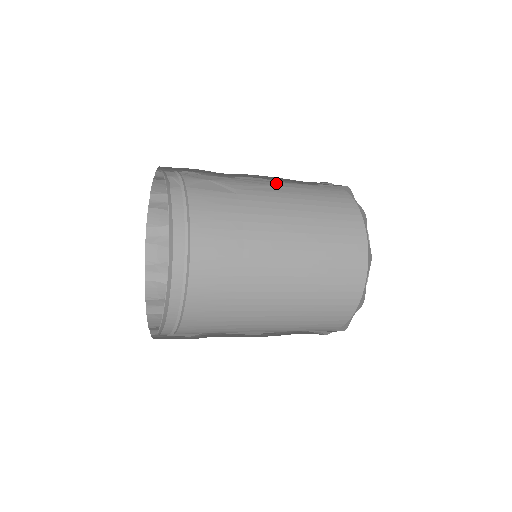
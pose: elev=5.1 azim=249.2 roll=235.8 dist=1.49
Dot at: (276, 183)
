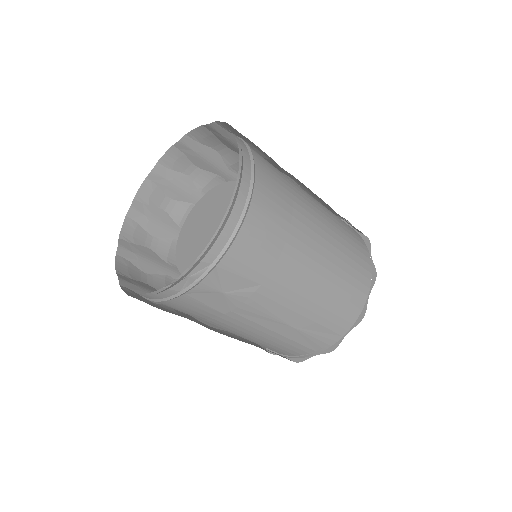
Dot at: occluded
